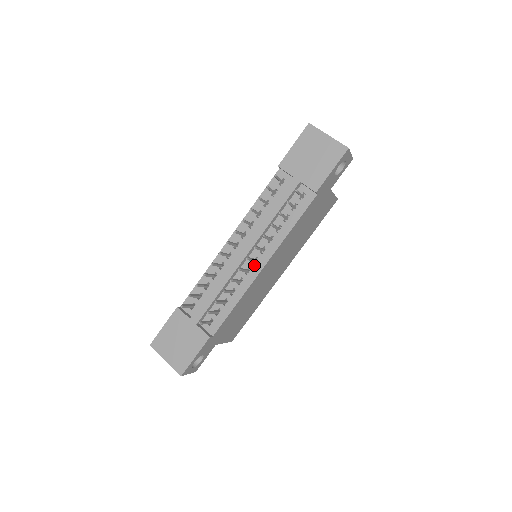
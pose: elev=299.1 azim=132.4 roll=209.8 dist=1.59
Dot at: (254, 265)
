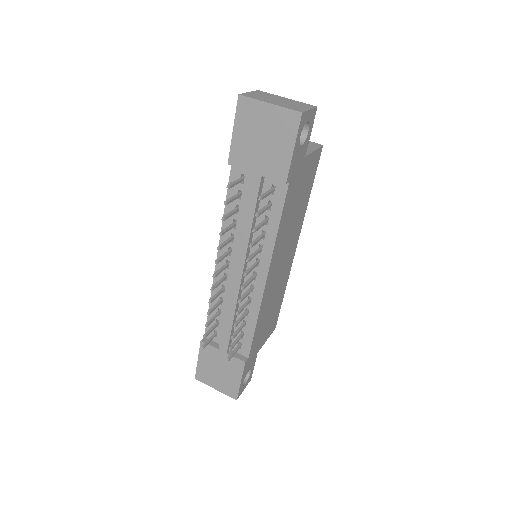
Dot at: (255, 281)
